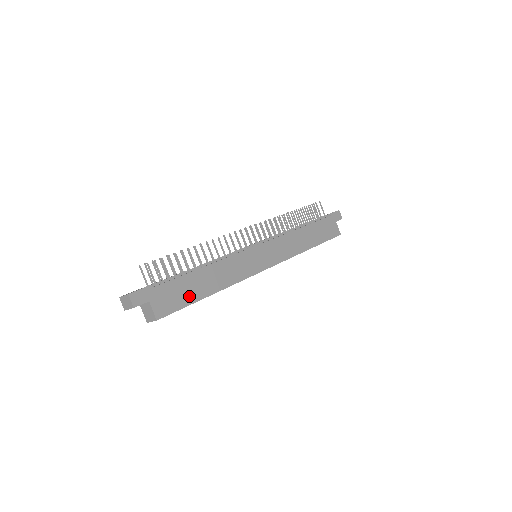
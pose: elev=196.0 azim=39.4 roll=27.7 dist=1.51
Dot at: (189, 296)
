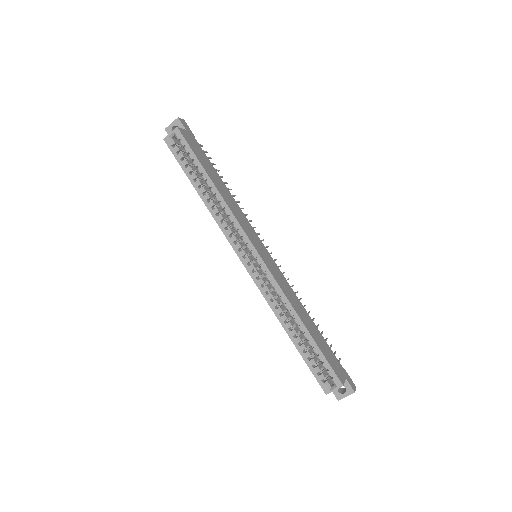
Dot at: (203, 162)
